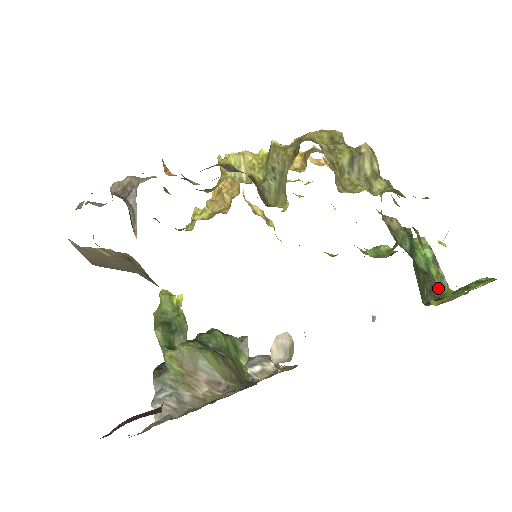
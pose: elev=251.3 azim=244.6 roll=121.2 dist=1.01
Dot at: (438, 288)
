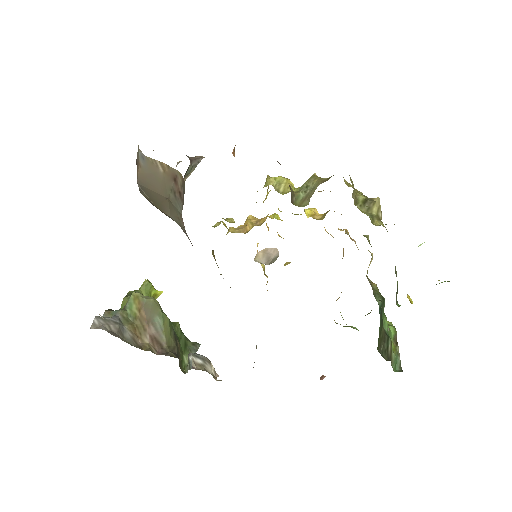
Dot at: occluded
